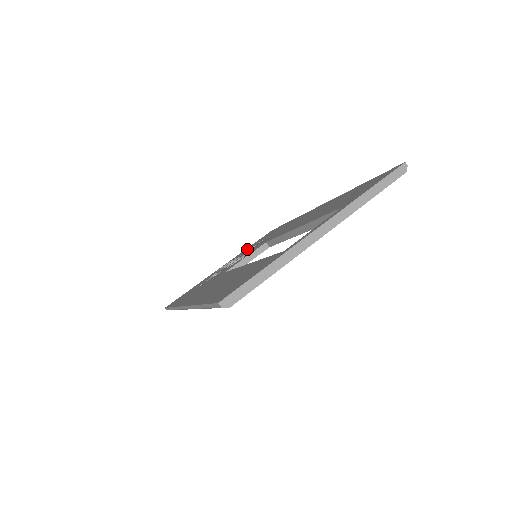
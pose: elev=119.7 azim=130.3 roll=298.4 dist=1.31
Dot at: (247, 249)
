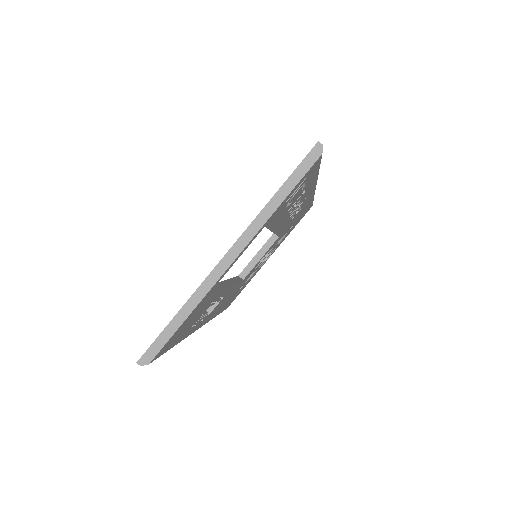
Dot at: occluded
